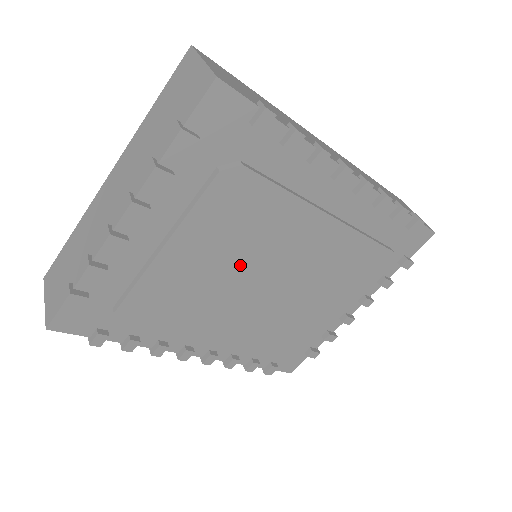
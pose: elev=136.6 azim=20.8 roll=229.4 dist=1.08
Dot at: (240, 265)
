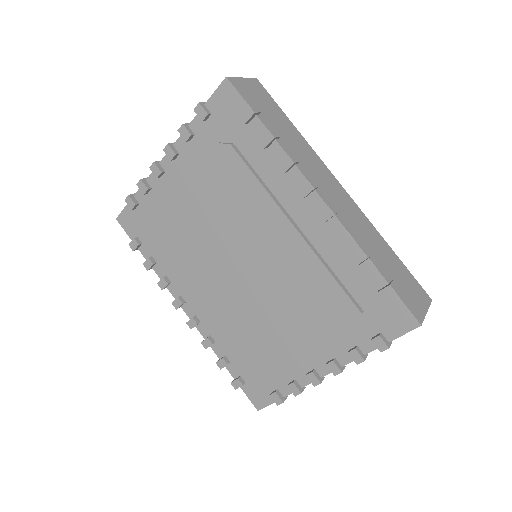
Dot at: (222, 235)
